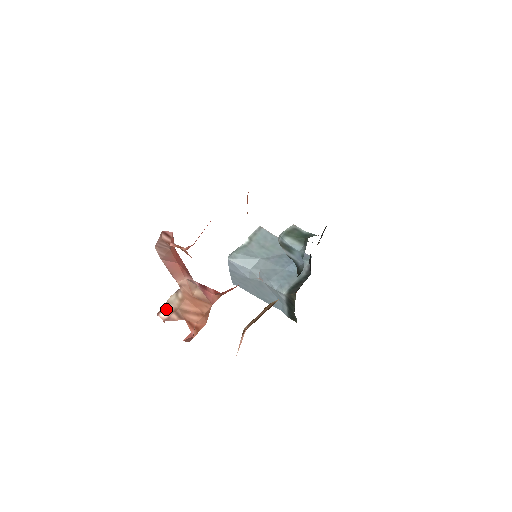
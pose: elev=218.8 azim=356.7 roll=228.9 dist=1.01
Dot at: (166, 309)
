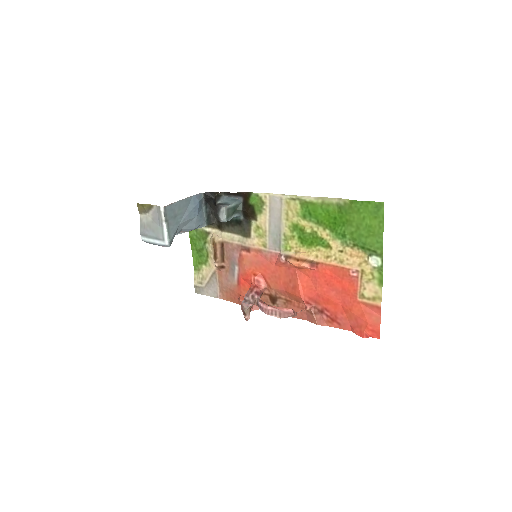
Dot at: (248, 315)
